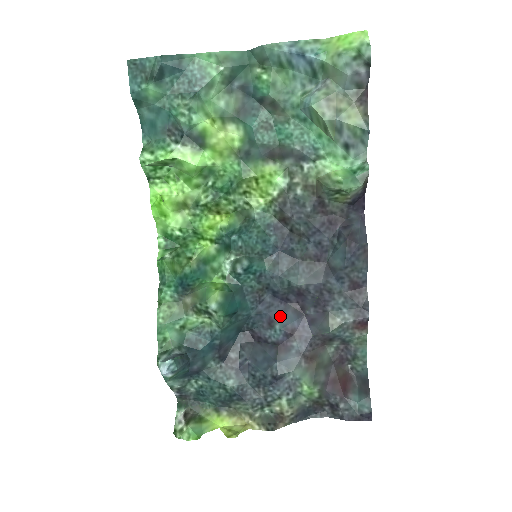
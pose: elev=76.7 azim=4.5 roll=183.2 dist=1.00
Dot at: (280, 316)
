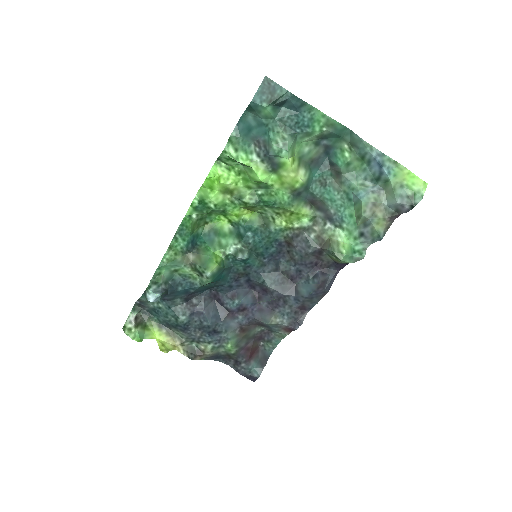
Dot at: (242, 295)
